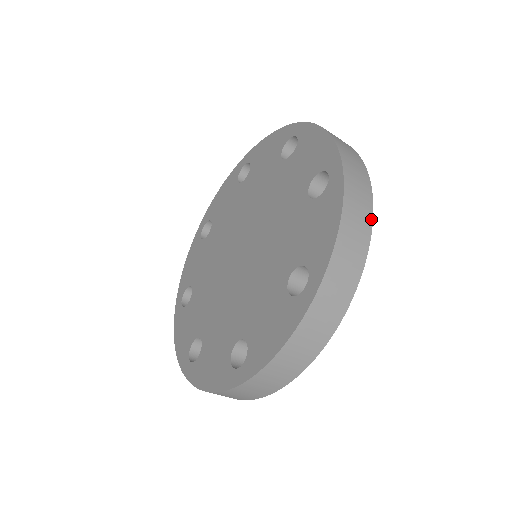
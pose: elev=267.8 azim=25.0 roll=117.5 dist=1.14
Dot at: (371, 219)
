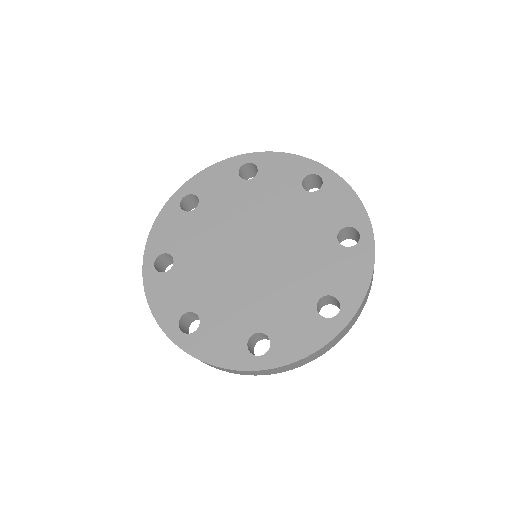
Dot at: (325, 352)
